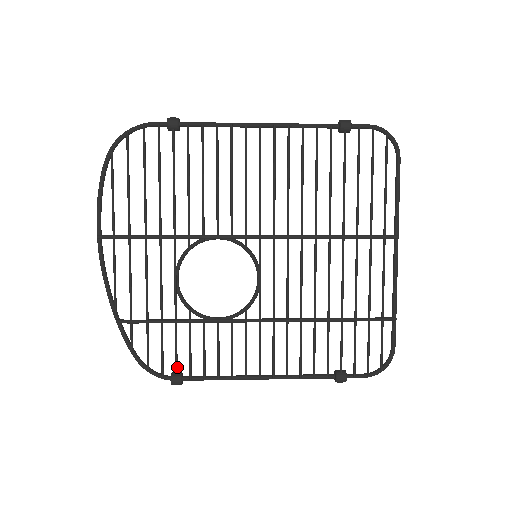
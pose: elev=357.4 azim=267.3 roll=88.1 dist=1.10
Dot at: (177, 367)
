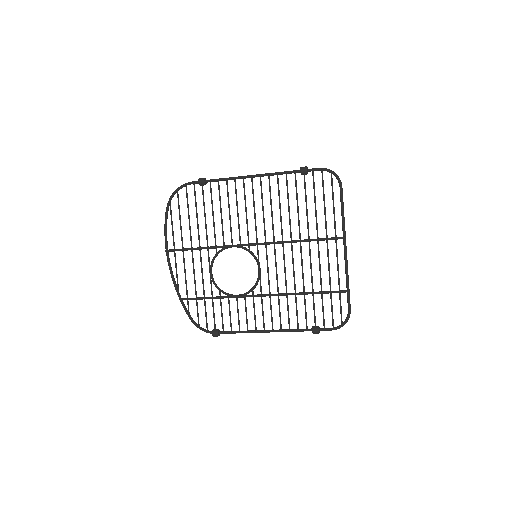
Dot at: (215, 326)
